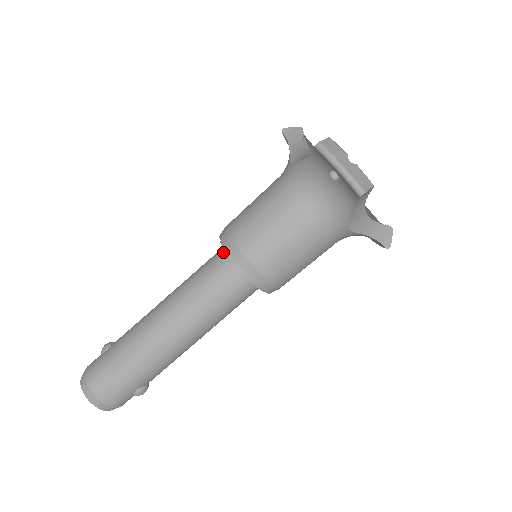
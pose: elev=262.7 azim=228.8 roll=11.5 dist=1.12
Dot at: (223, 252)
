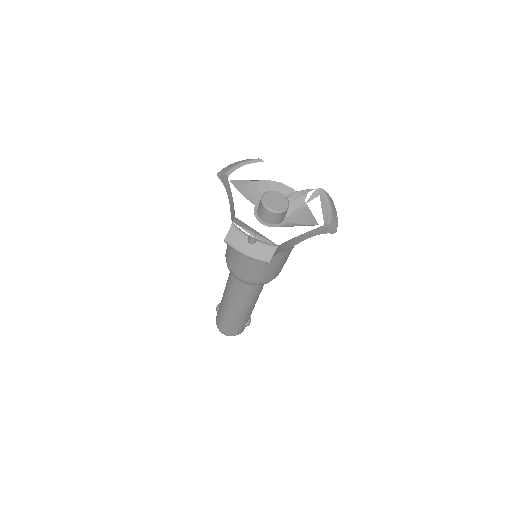
Dot at: occluded
